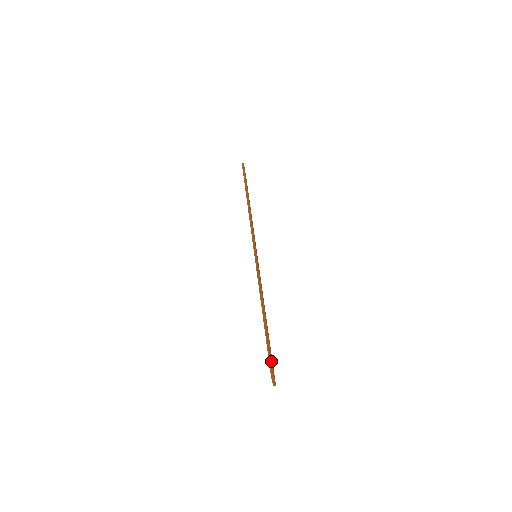
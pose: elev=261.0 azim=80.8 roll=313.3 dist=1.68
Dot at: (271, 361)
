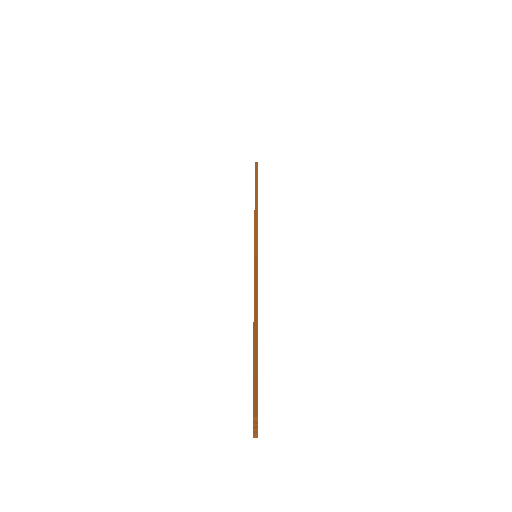
Dot at: (256, 390)
